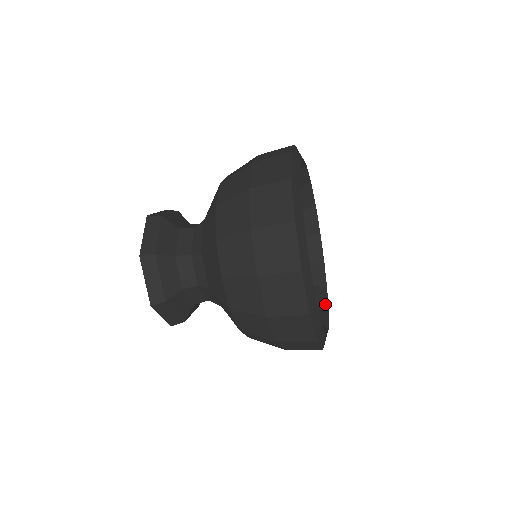
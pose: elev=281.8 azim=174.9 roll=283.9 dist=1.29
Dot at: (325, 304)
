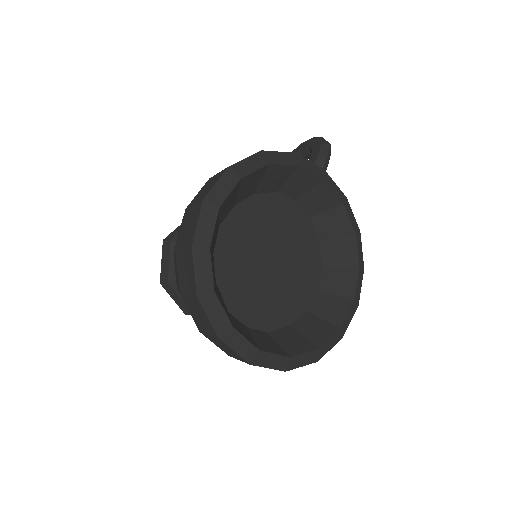
Dot at: (349, 227)
